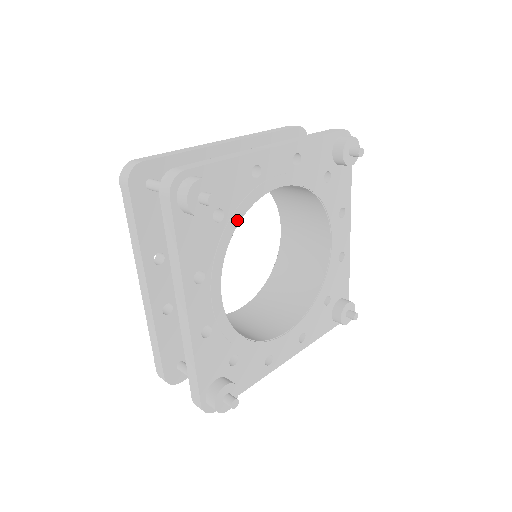
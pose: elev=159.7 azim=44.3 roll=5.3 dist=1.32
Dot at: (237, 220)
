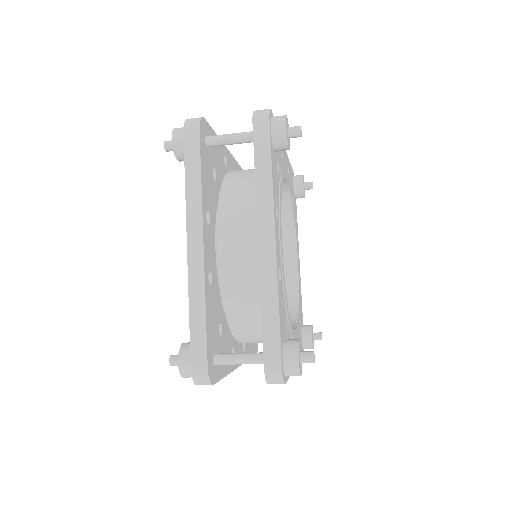
Dot at: (282, 183)
